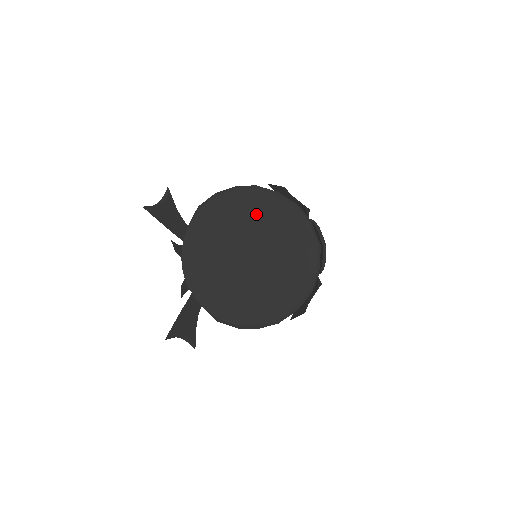
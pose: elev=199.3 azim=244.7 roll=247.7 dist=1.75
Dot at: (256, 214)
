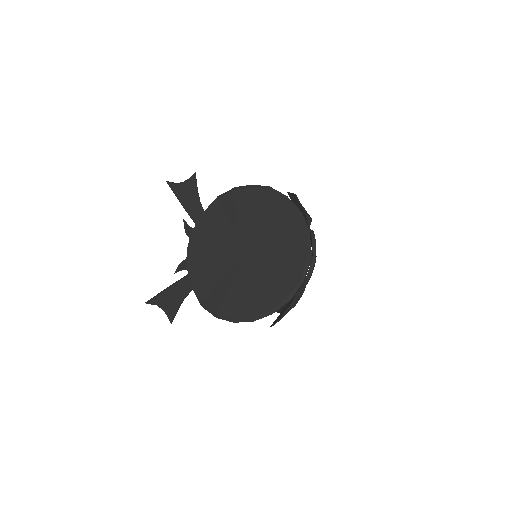
Dot at: (262, 213)
